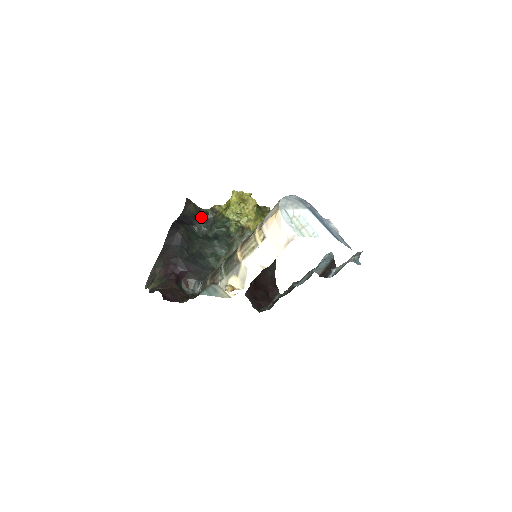
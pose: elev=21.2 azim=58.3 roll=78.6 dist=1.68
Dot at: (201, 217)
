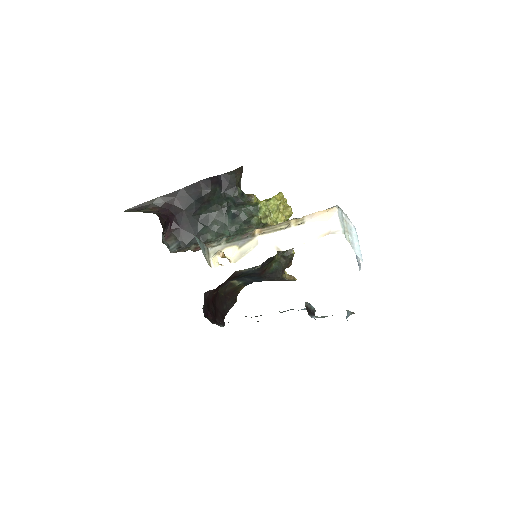
Dot at: (237, 191)
